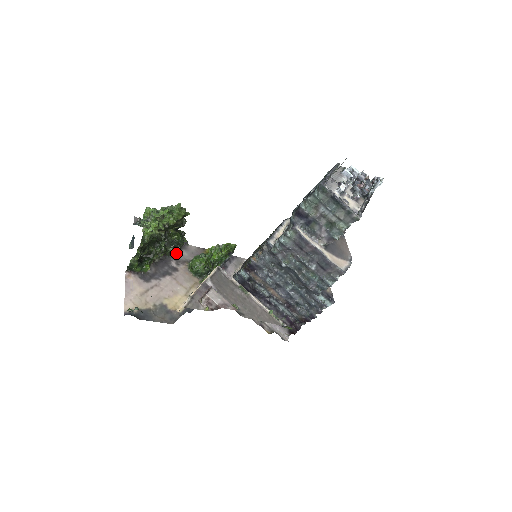
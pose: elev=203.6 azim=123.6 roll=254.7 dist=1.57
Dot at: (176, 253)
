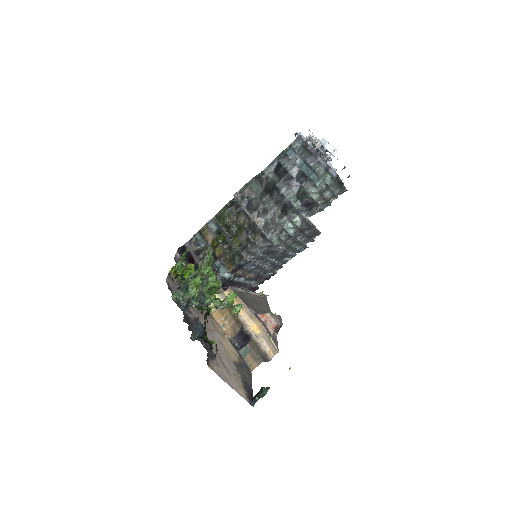
Dot at: occluded
